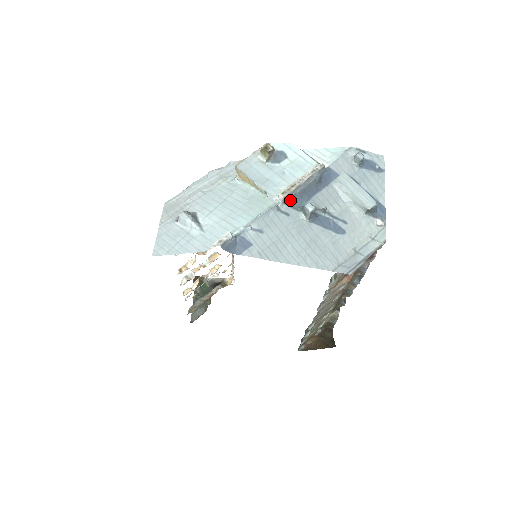
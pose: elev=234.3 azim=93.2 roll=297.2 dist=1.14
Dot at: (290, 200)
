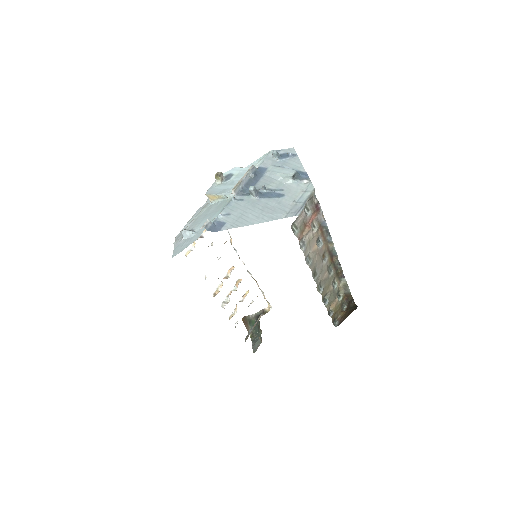
Dot at: (240, 192)
